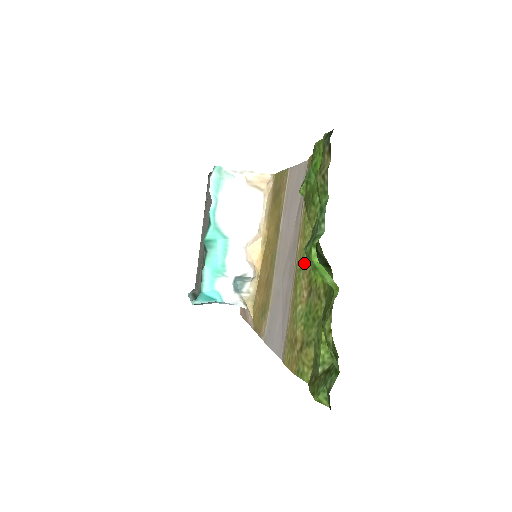
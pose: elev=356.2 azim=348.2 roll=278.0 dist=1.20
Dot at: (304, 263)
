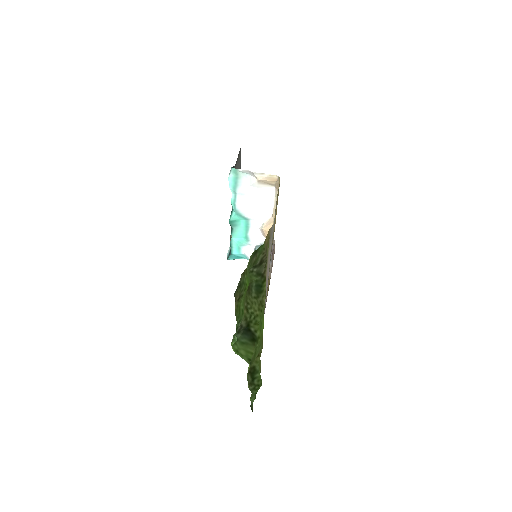
Dot at: occluded
